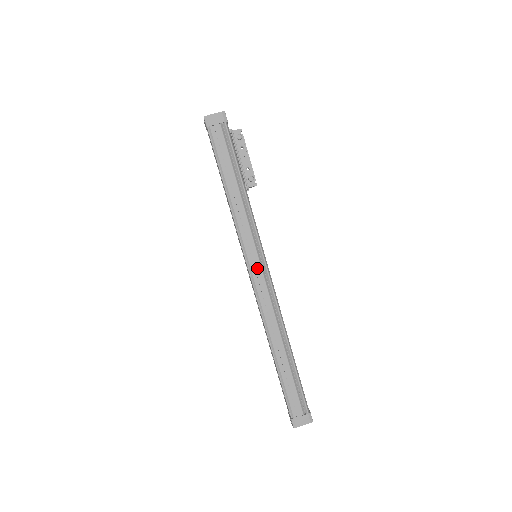
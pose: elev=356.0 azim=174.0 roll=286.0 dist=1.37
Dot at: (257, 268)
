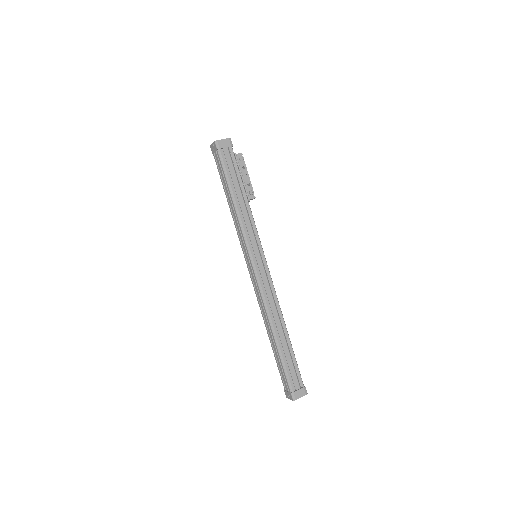
Dot at: (260, 265)
